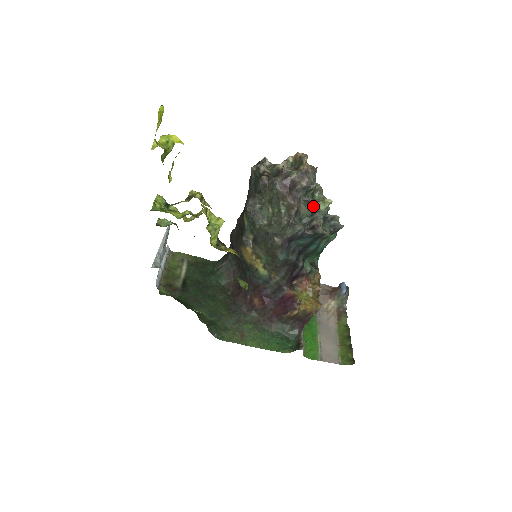
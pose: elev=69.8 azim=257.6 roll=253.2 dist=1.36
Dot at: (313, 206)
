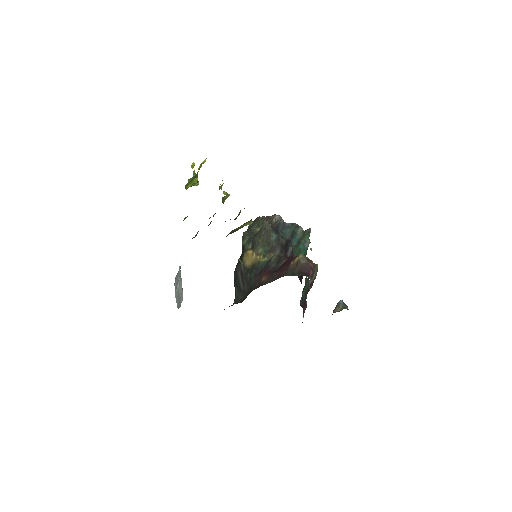
Dot at: occluded
